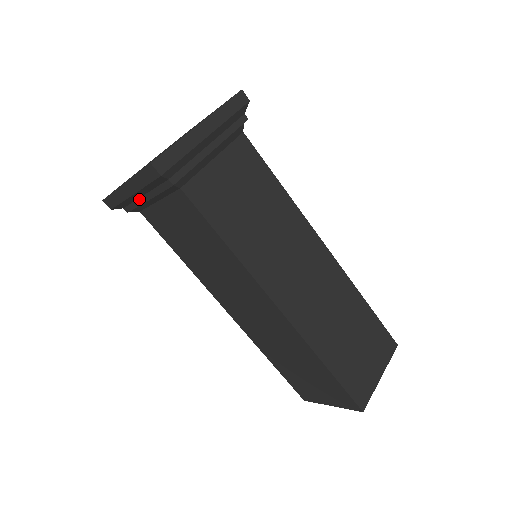
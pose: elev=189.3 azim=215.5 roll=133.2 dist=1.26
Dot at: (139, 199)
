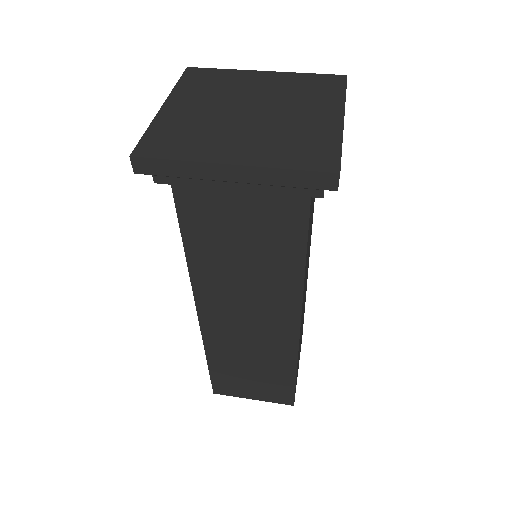
Dot at: (217, 182)
